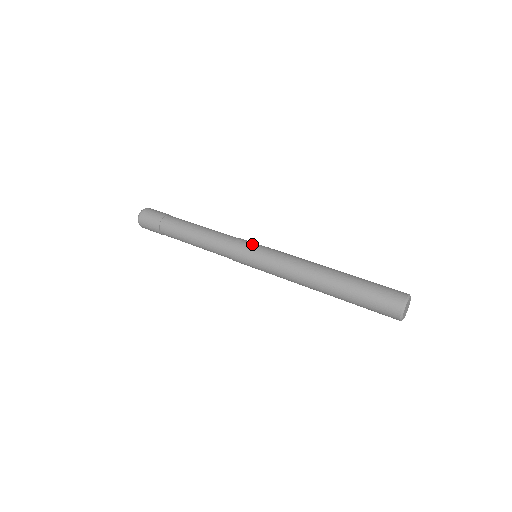
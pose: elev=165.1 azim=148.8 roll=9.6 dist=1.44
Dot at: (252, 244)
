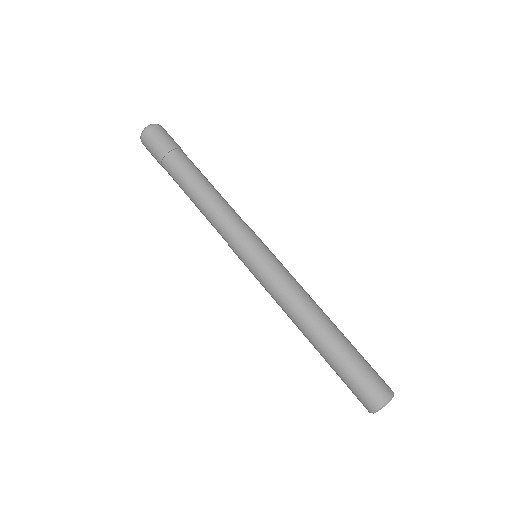
Dot at: occluded
